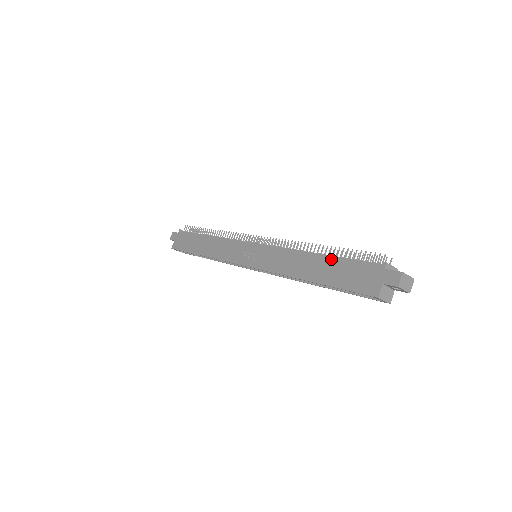
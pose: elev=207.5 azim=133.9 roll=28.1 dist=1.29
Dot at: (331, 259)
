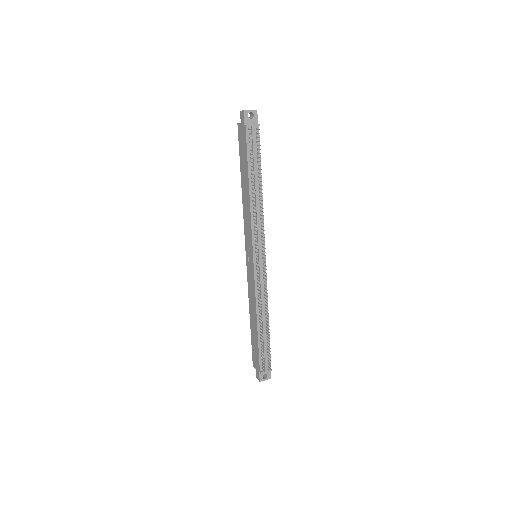
Dot at: (257, 337)
